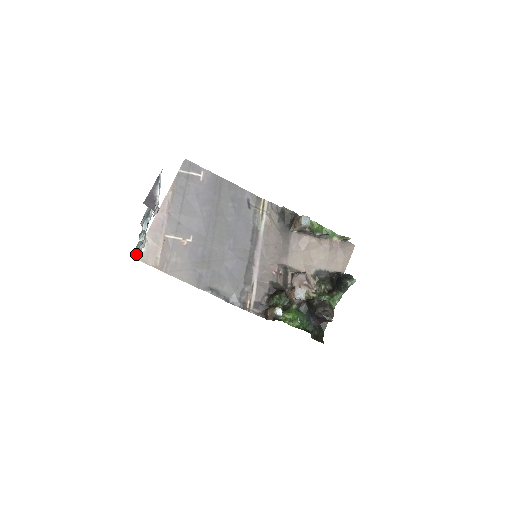
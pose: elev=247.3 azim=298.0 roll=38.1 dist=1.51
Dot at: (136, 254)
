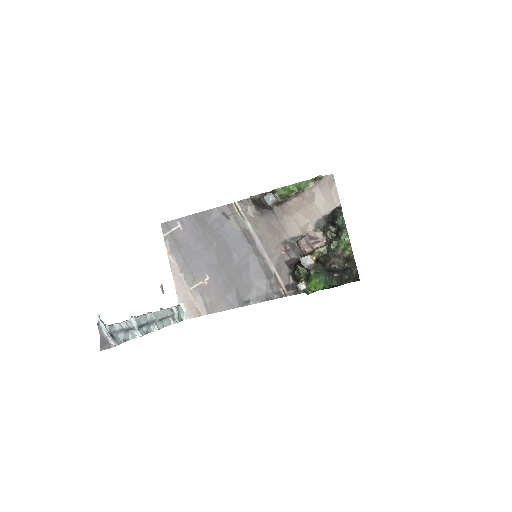
Dot at: (181, 318)
